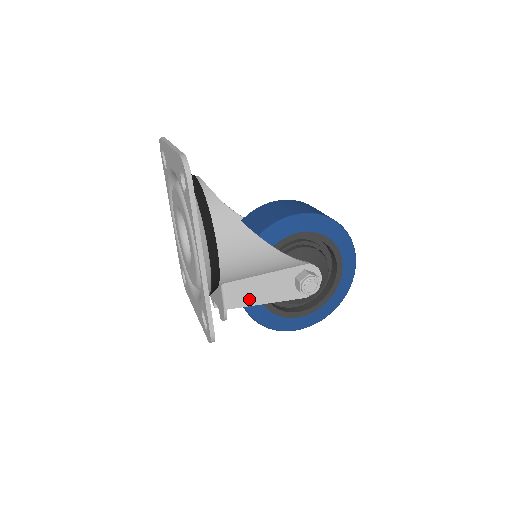
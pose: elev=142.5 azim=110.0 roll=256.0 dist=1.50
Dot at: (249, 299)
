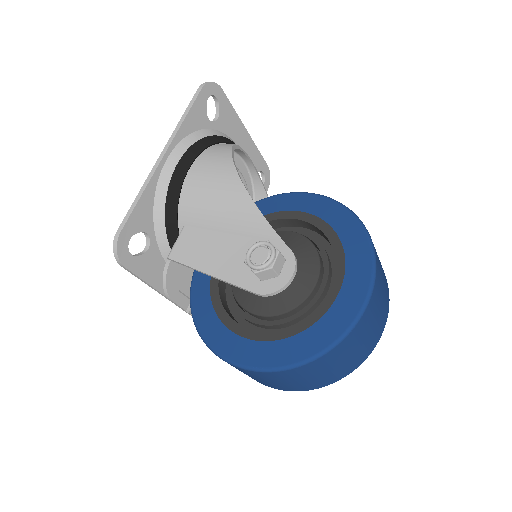
Dot at: (195, 257)
